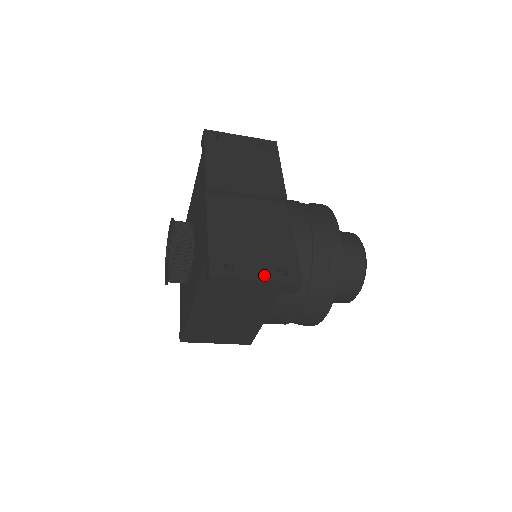
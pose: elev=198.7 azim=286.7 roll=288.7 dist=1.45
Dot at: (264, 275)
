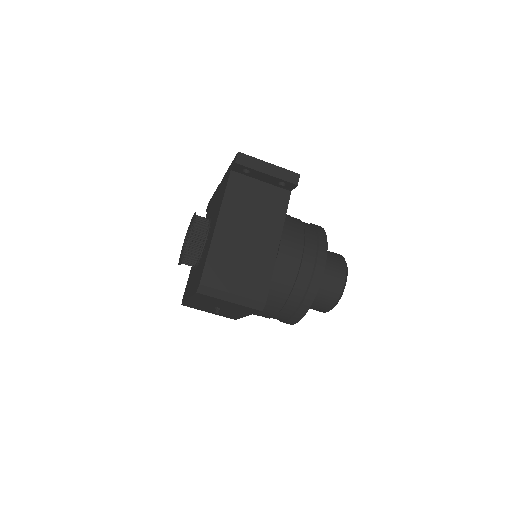
Dot at: (273, 167)
